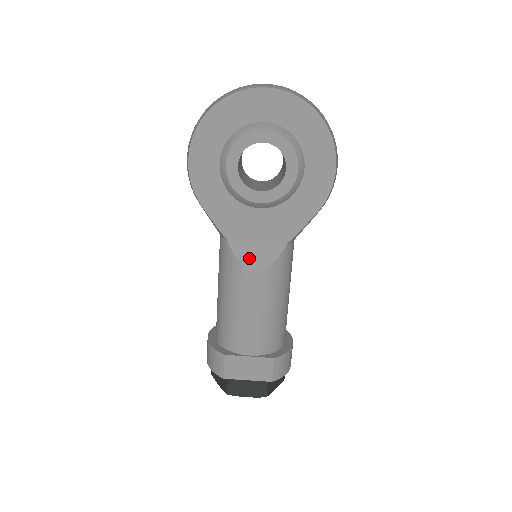
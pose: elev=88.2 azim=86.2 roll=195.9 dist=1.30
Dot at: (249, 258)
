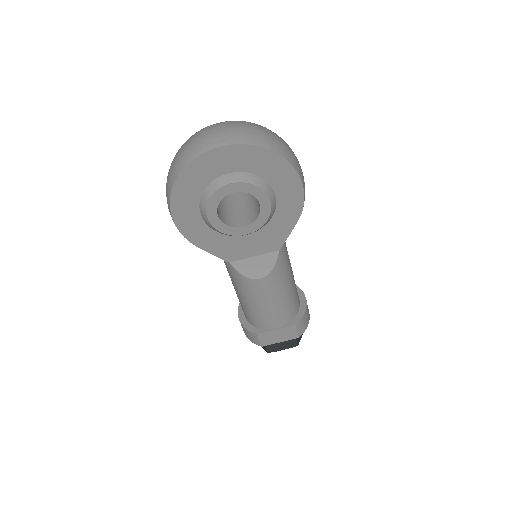
Dot at: (252, 272)
